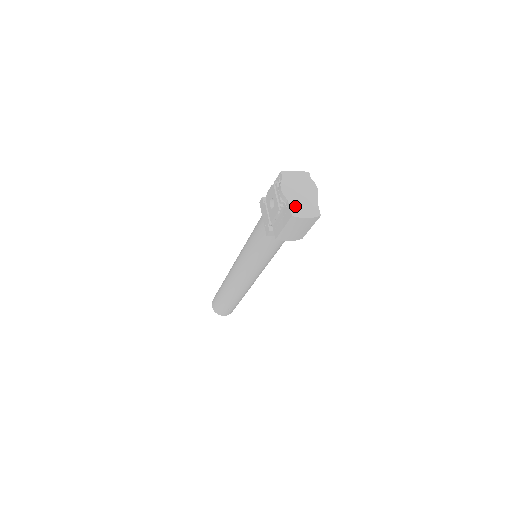
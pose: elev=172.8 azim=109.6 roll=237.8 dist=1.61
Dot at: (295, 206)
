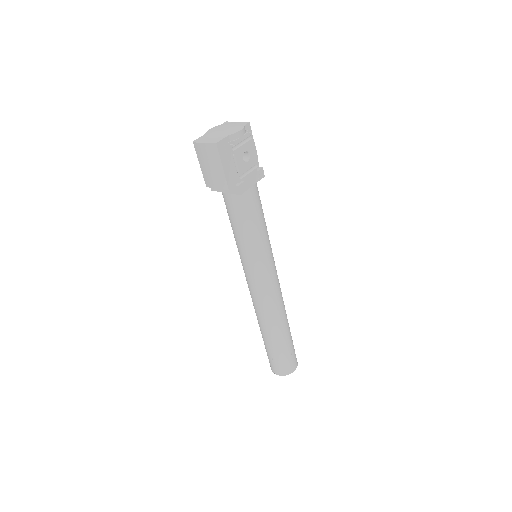
Dot at: (204, 137)
